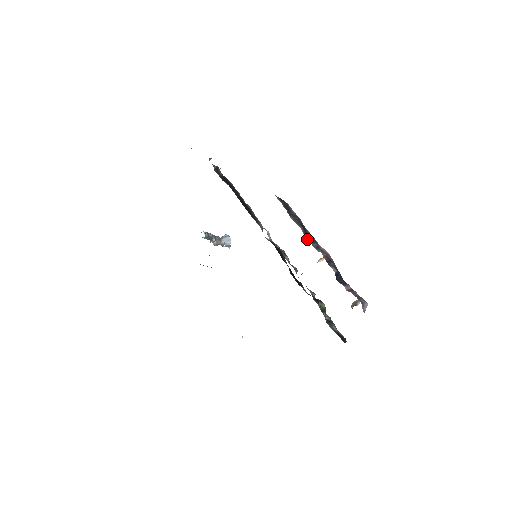
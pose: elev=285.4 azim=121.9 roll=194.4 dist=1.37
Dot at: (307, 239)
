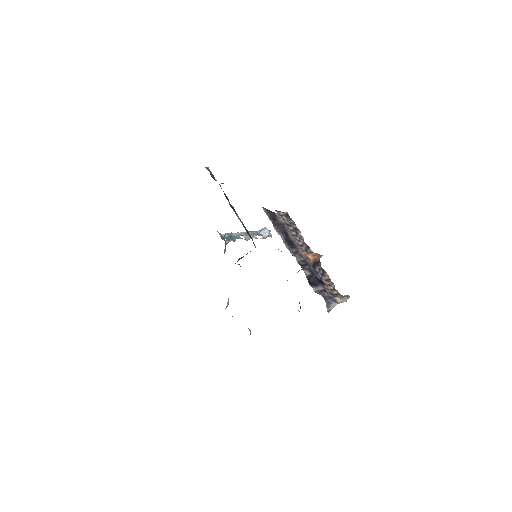
Dot at: (286, 246)
